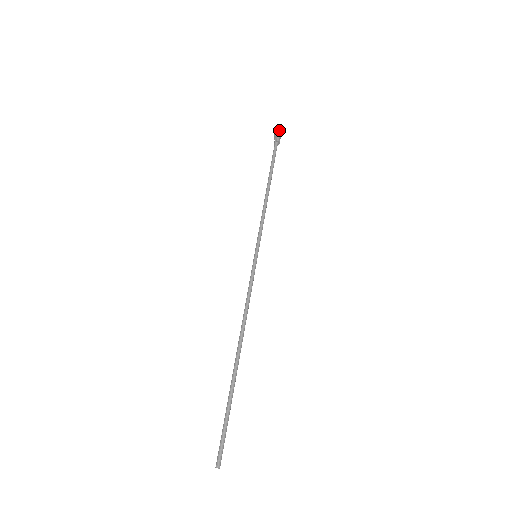
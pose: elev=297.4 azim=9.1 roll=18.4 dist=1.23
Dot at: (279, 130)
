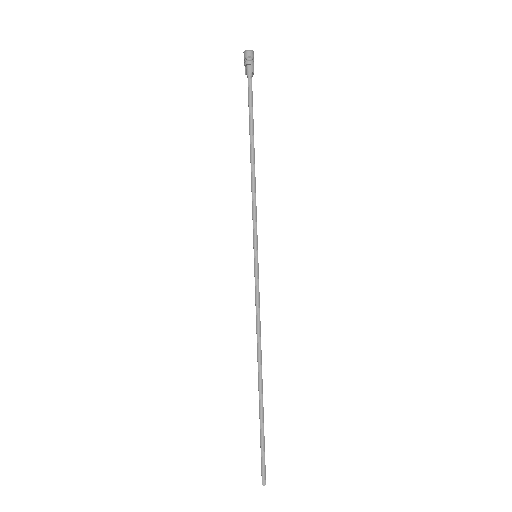
Dot at: (252, 52)
